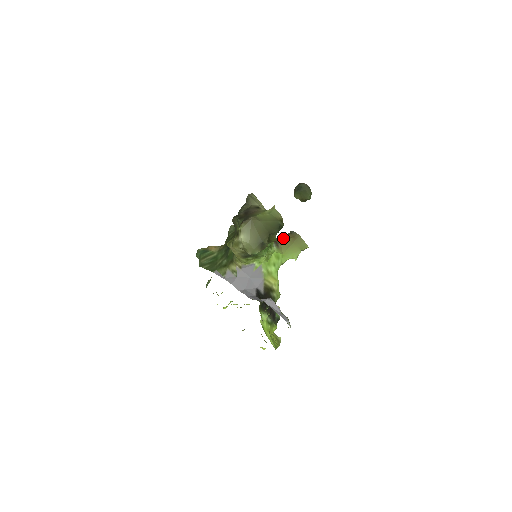
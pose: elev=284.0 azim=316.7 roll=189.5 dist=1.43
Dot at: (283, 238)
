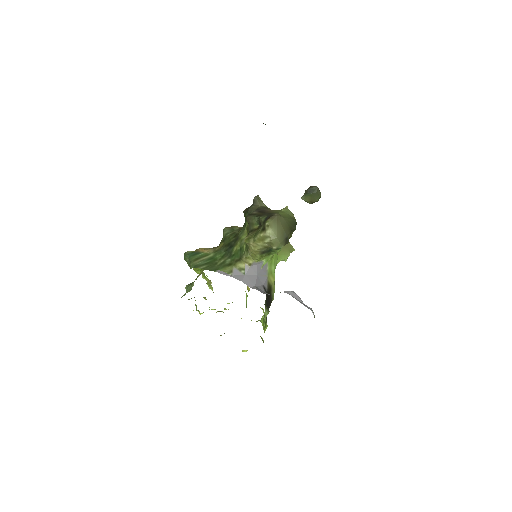
Dot at: occluded
